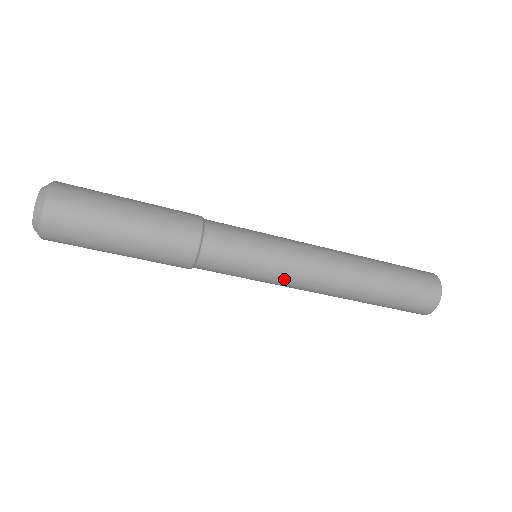
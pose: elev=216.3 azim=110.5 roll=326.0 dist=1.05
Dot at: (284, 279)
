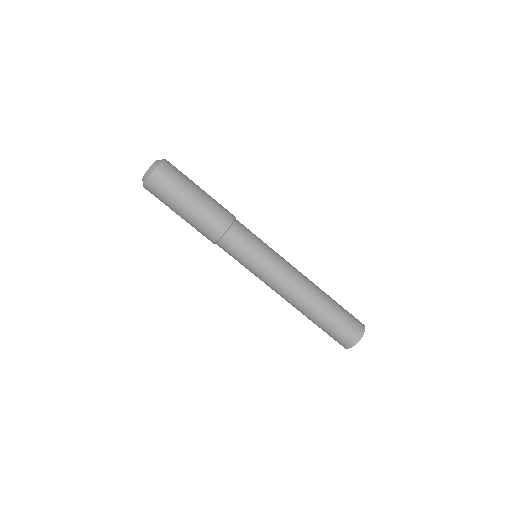
Dot at: (270, 272)
